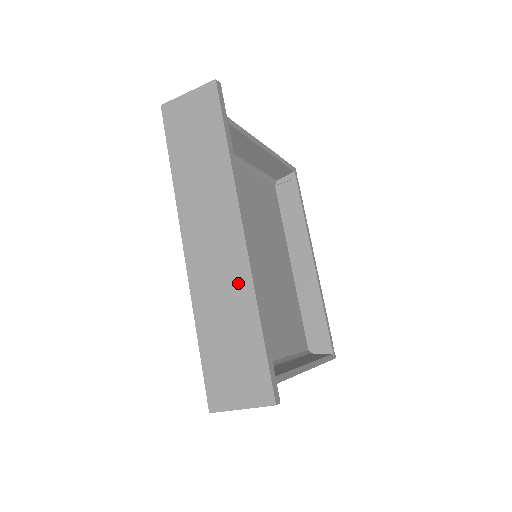
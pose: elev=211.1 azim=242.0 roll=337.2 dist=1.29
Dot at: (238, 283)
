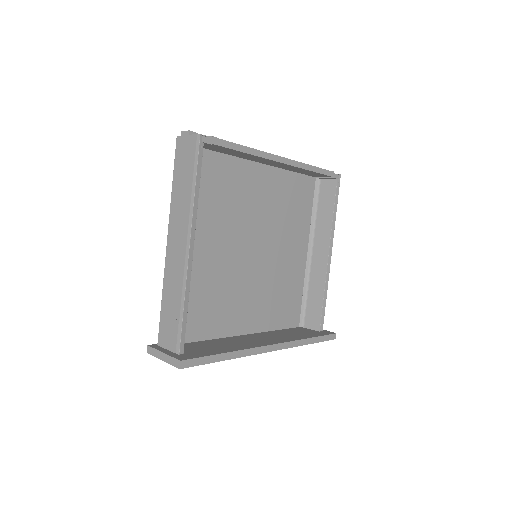
Dot at: occluded
